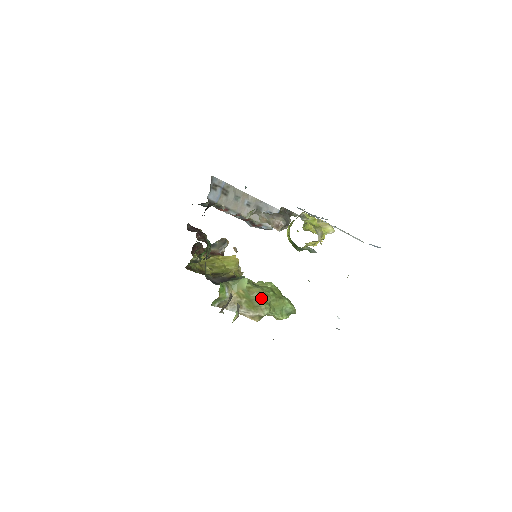
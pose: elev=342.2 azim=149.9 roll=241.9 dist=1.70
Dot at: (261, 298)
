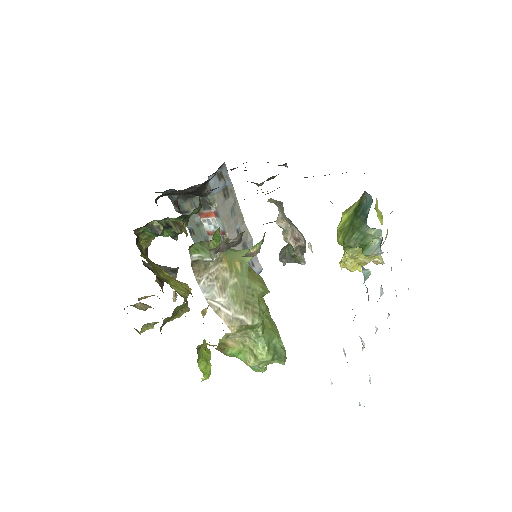
Dot at: (259, 294)
